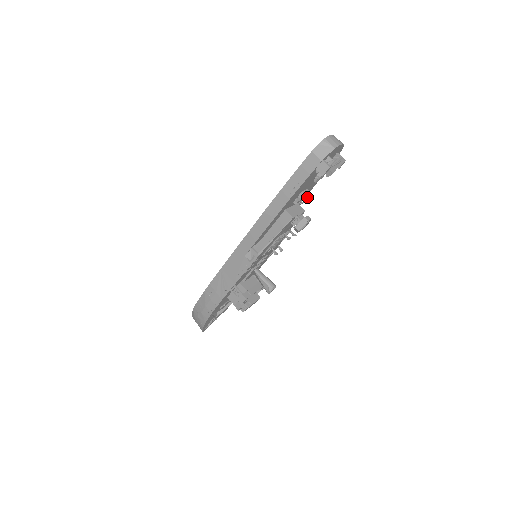
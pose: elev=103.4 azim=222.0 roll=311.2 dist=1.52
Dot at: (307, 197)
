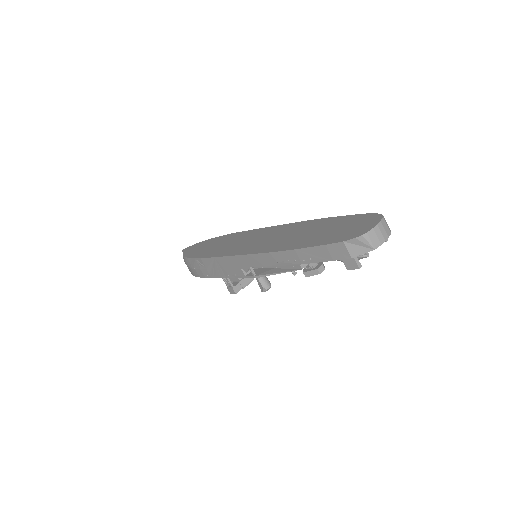
Dot at: occluded
